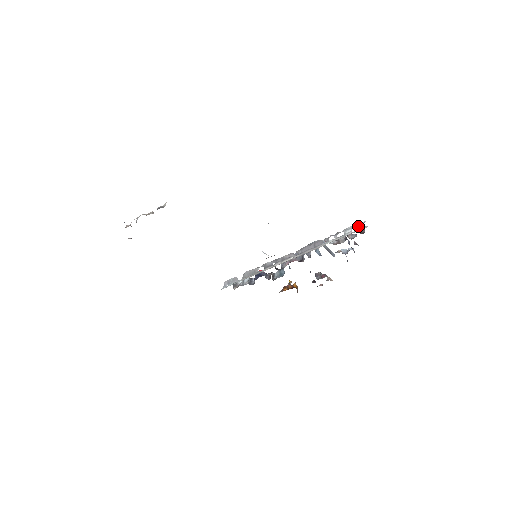
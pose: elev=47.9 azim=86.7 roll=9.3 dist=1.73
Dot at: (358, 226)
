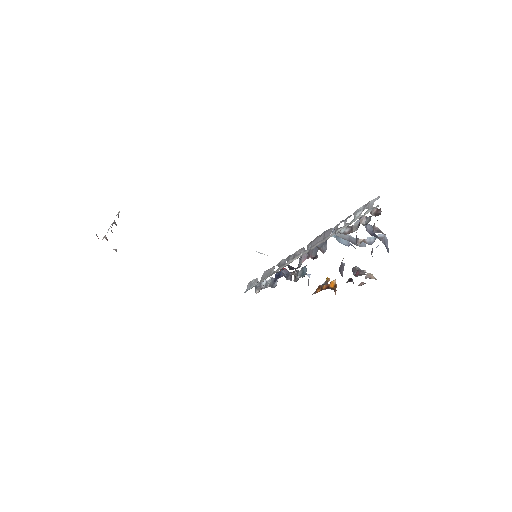
Dot at: (369, 205)
